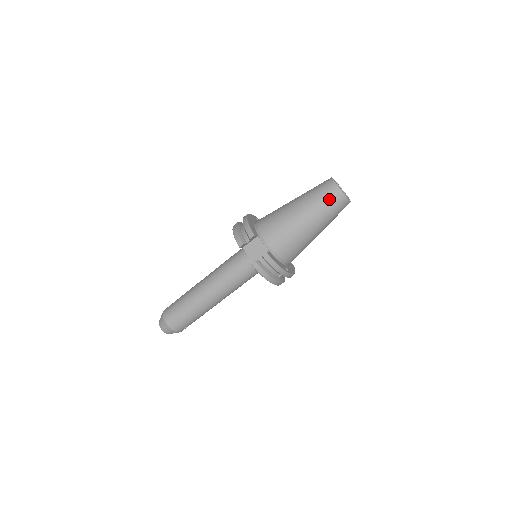
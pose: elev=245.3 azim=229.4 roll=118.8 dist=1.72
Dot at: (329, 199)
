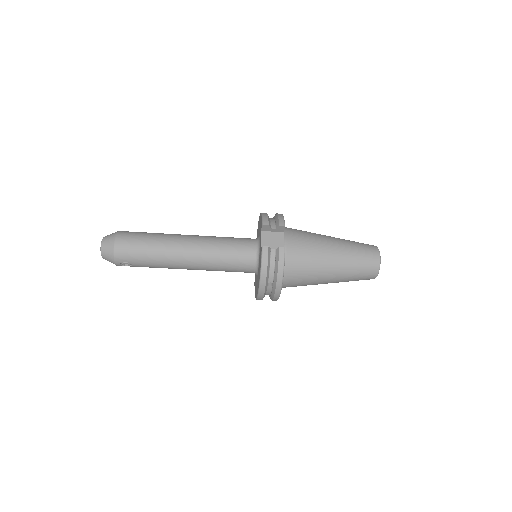
Dot at: (366, 256)
